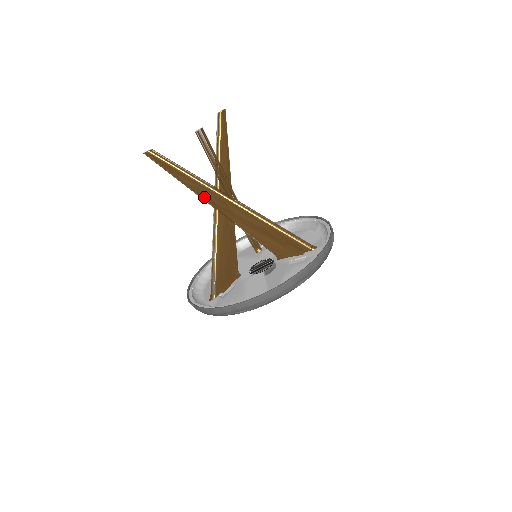
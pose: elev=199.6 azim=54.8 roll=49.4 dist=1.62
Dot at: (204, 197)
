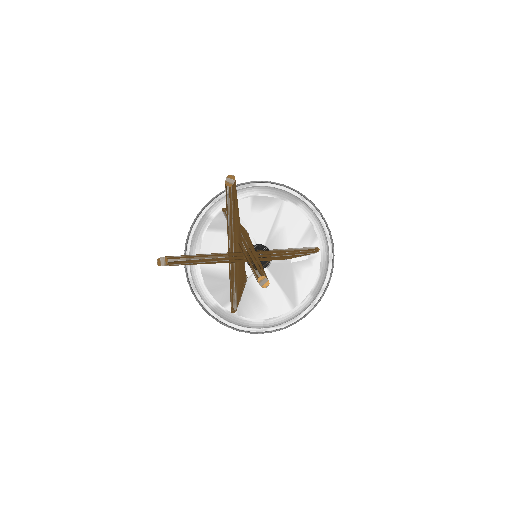
Dot at: occluded
